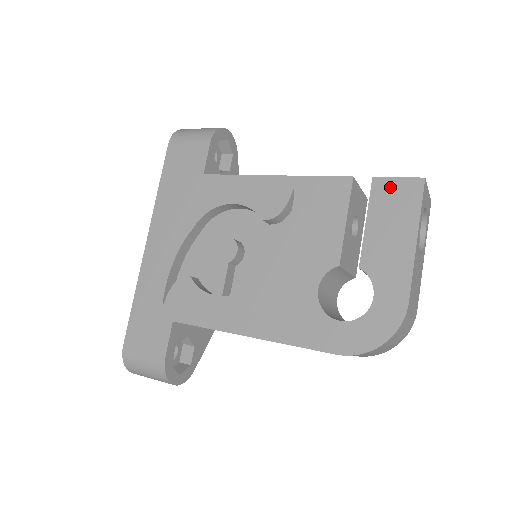
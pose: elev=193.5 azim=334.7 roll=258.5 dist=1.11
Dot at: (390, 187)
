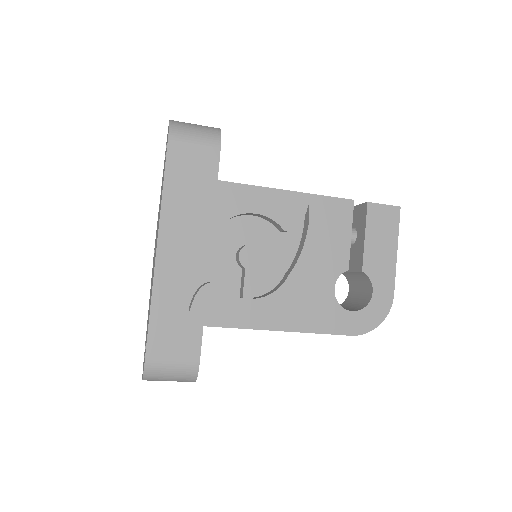
Dot at: (380, 211)
